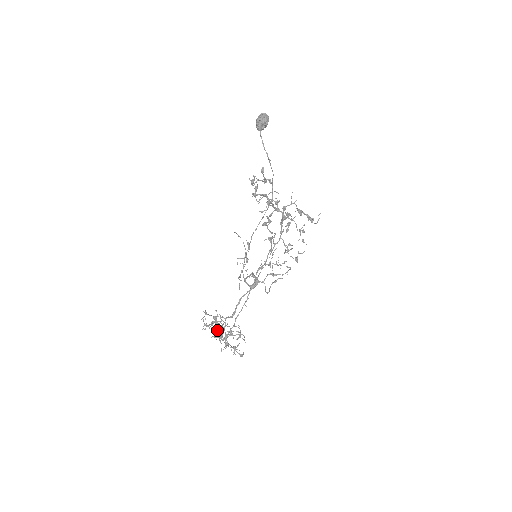
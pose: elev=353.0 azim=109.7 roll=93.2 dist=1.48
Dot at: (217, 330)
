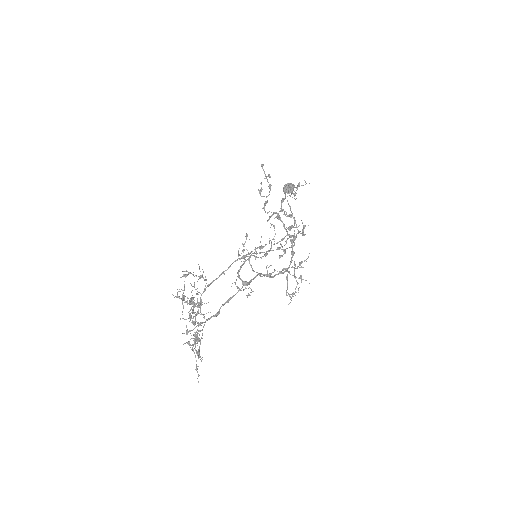
Dot at: (195, 336)
